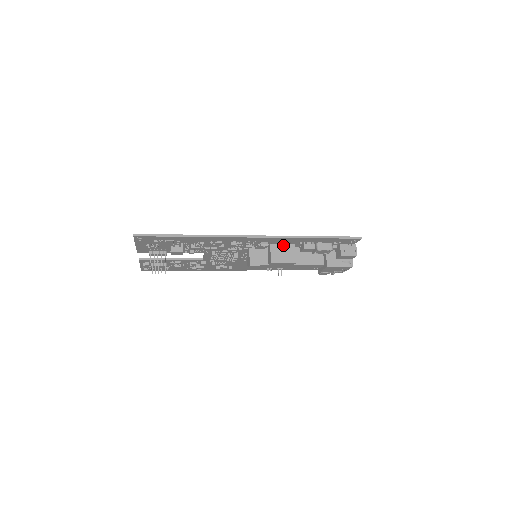
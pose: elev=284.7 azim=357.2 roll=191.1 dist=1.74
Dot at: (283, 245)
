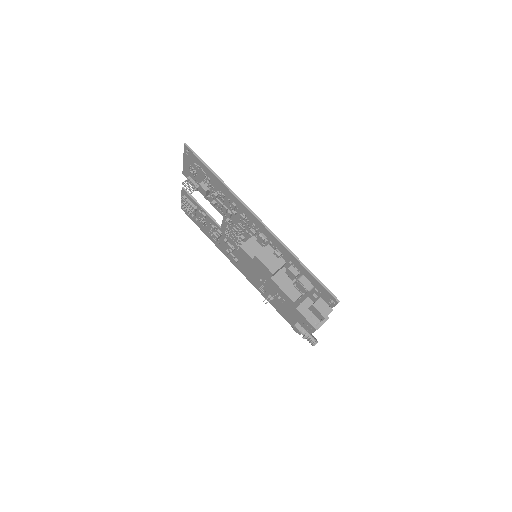
Dot at: (275, 250)
